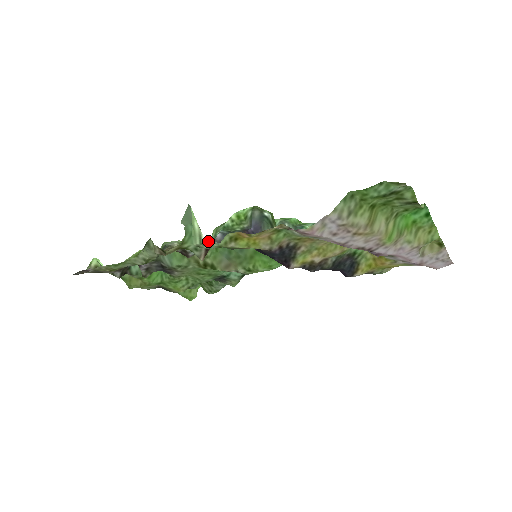
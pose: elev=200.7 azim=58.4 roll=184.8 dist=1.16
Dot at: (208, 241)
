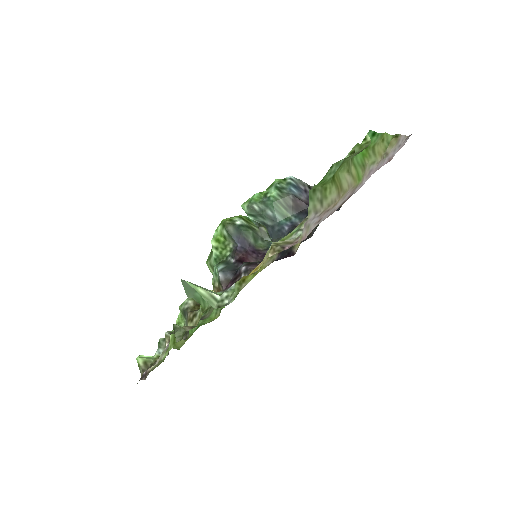
Dot at: (214, 283)
